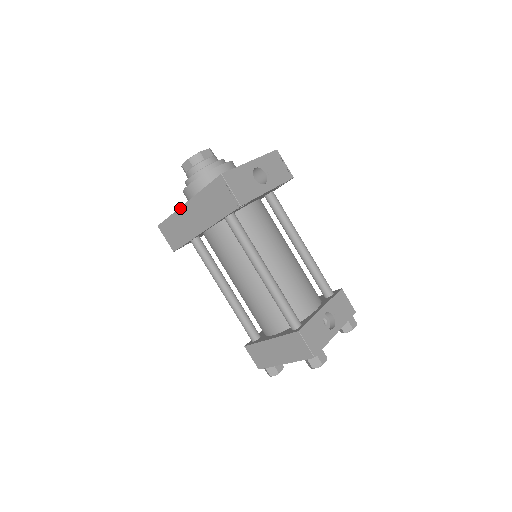
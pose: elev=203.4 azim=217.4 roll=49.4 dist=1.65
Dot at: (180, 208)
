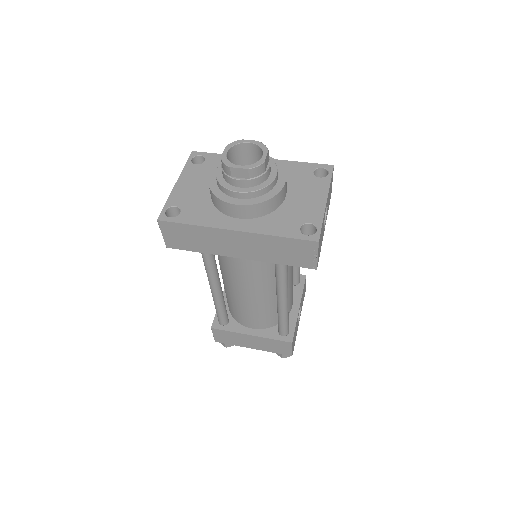
Dot at: (219, 229)
